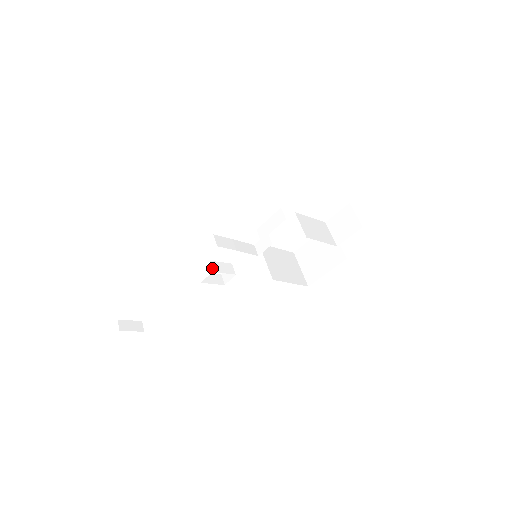
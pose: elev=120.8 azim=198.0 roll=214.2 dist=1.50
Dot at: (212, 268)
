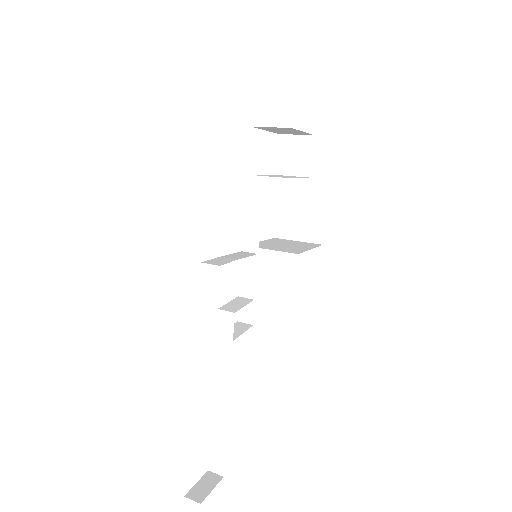
Dot at: (229, 311)
